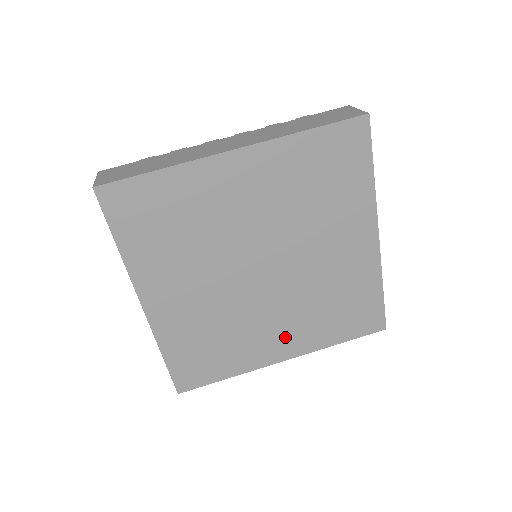
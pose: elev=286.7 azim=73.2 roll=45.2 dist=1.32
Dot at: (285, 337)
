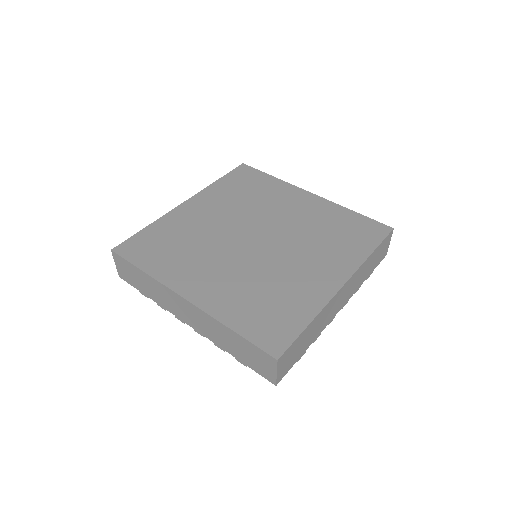
Dot at: (210, 284)
